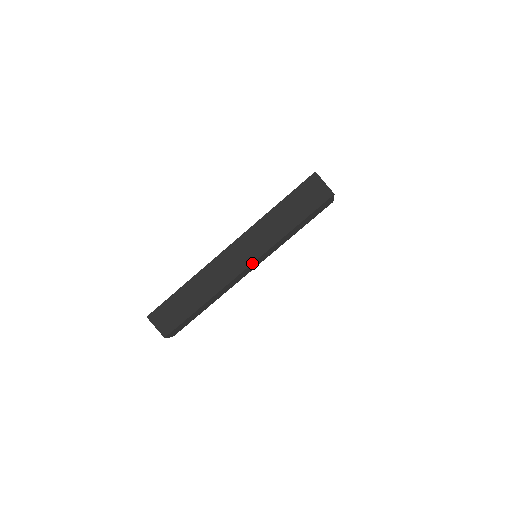
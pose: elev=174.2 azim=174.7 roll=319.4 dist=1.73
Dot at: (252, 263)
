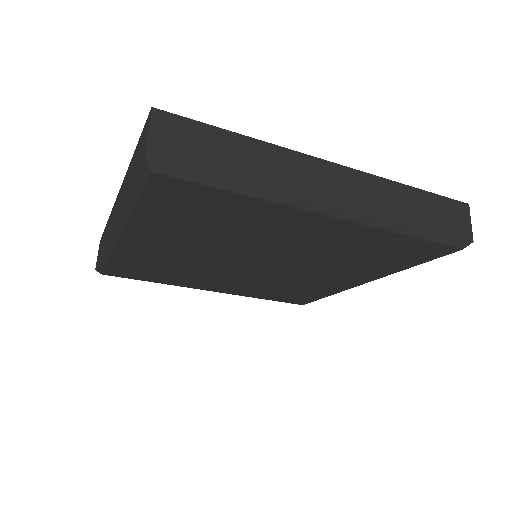
Dot at: (347, 208)
